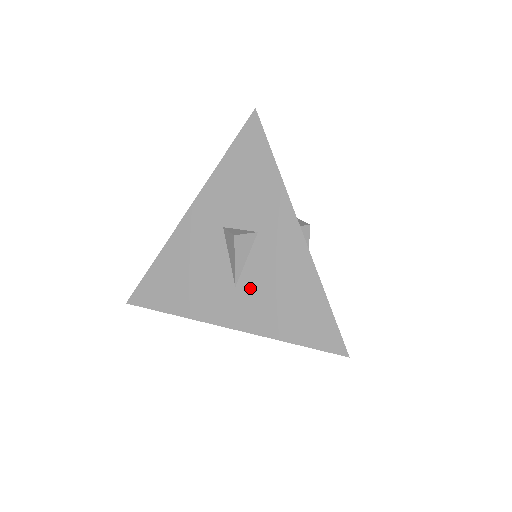
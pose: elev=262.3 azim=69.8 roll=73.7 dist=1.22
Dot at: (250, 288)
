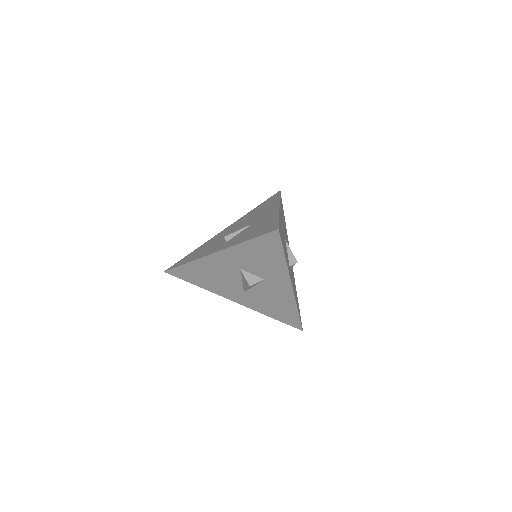
Dot at: (254, 296)
